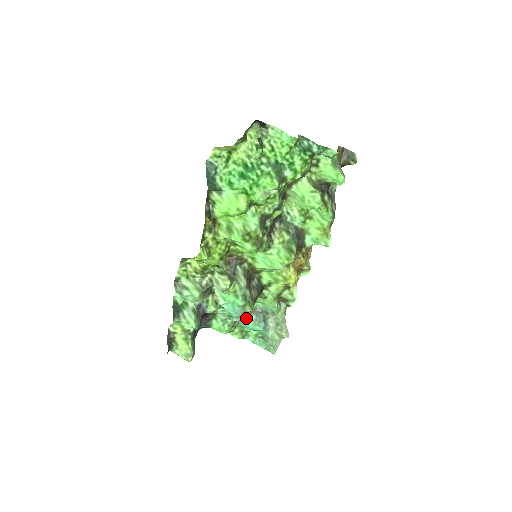
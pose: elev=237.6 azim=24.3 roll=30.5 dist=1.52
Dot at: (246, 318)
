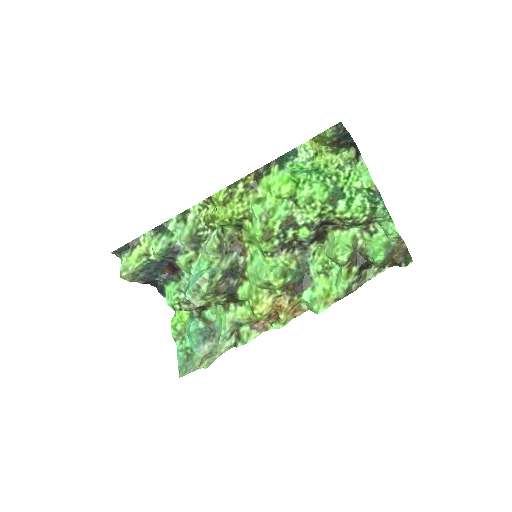
Dot at: (195, 302)
